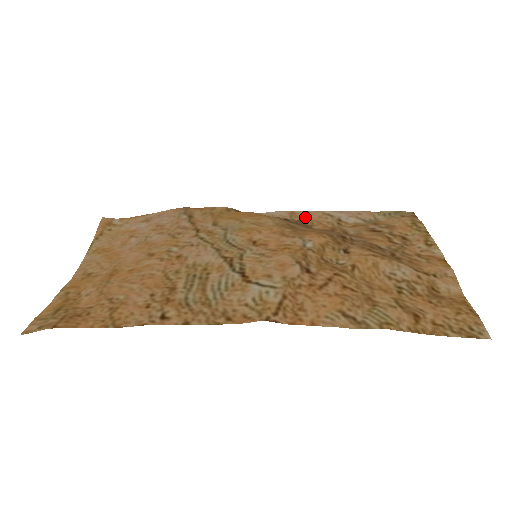
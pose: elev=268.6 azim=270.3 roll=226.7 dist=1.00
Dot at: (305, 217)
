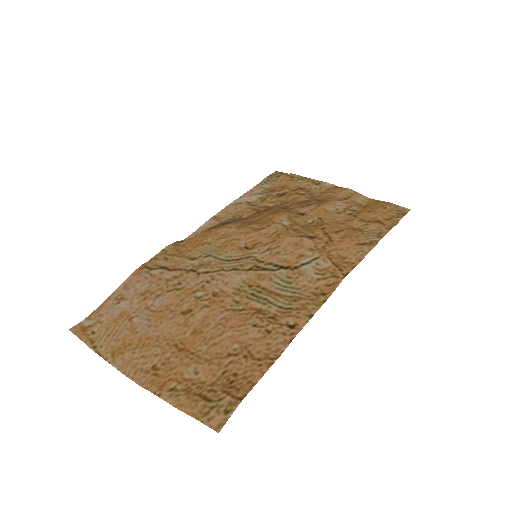
Dot at: (227, 215)
